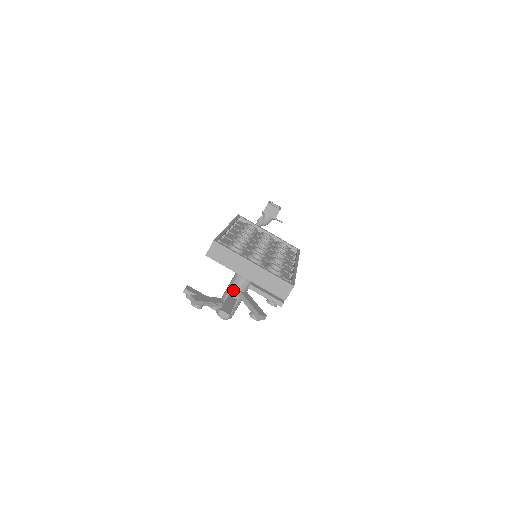
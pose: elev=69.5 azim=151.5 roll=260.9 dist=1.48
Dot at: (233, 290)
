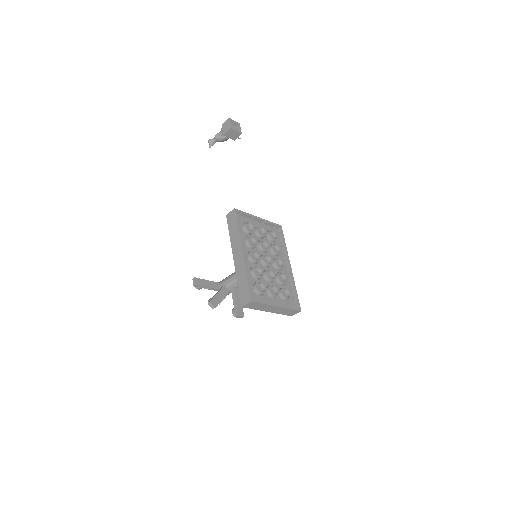
Dot at: occluded
